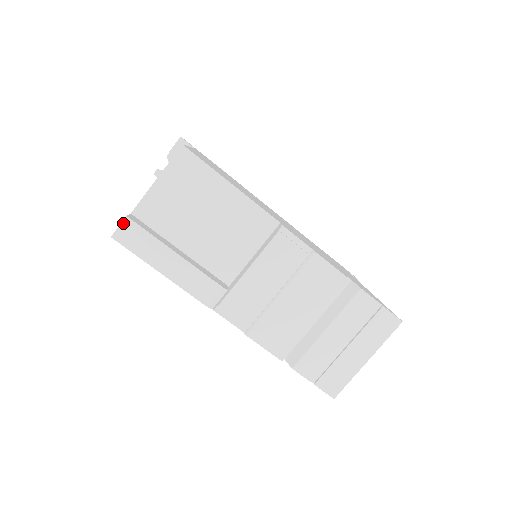
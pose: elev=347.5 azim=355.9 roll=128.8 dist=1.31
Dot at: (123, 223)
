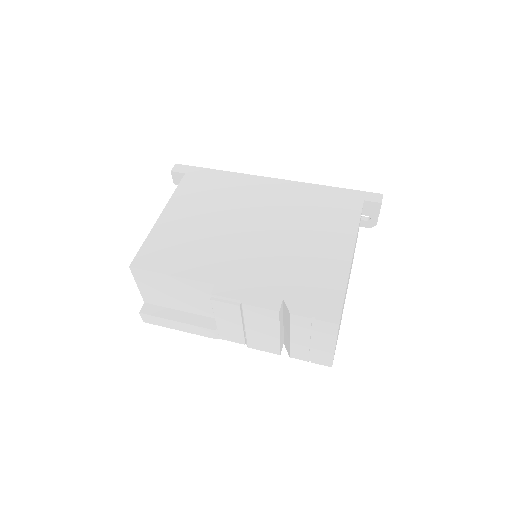
Dot at: (141, 316)
